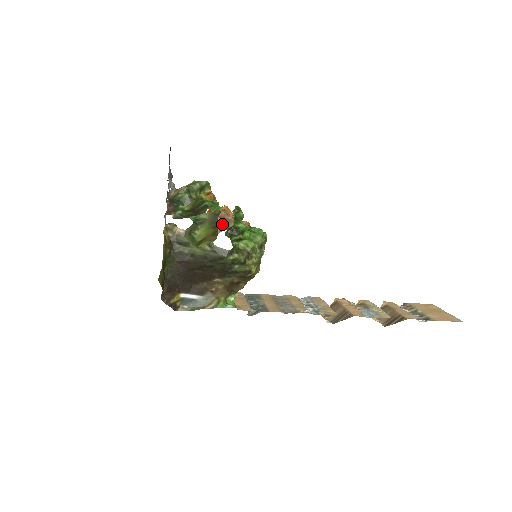
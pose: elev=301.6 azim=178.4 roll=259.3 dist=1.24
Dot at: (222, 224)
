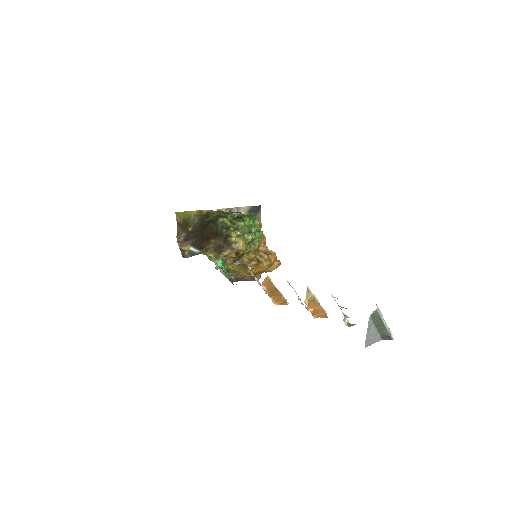
Dot at: occluded
